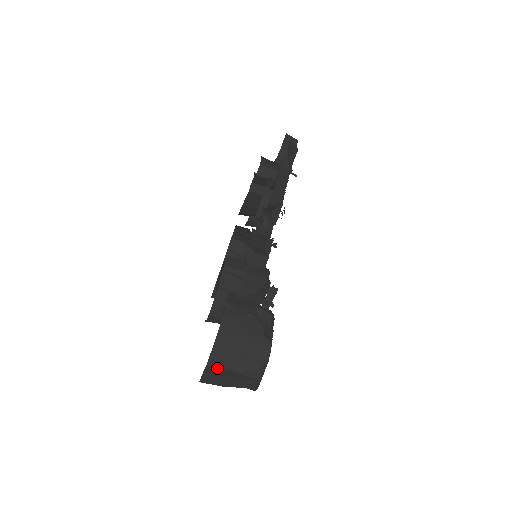
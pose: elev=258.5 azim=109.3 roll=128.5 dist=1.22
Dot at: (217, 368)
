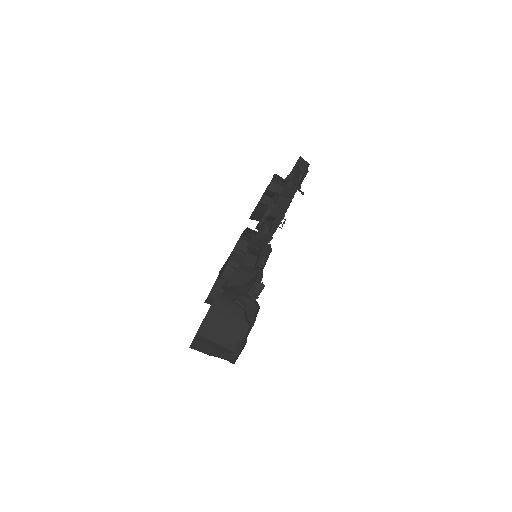
Dot at: (204, 338)
